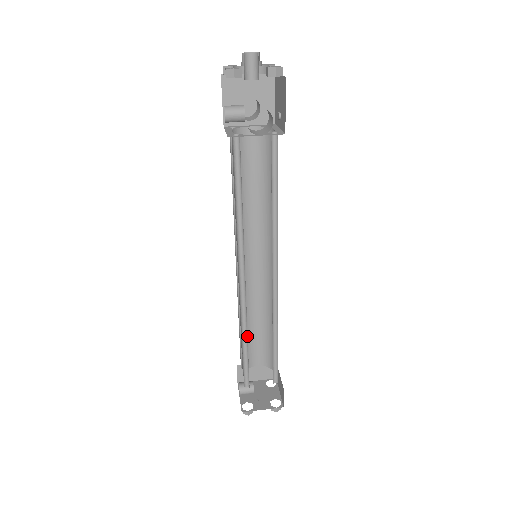
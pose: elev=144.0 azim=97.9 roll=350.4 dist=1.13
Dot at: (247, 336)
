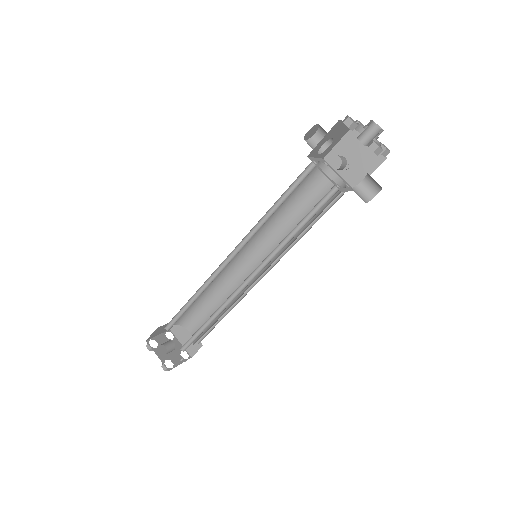
Dot at: (214, 316)
